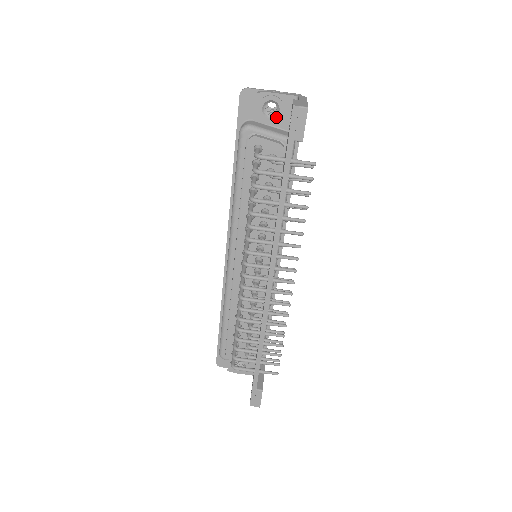
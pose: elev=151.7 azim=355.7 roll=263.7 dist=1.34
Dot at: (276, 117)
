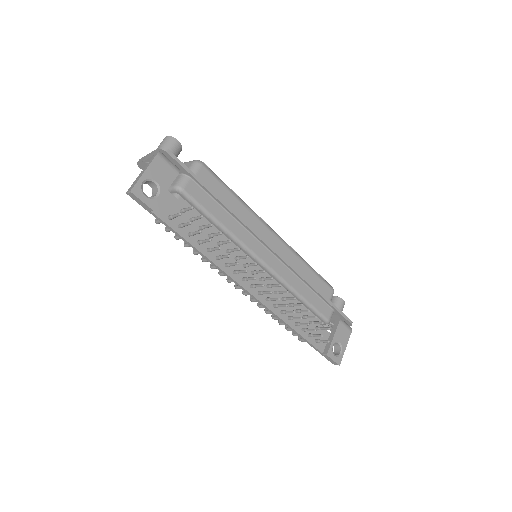
Dot at: occluded
